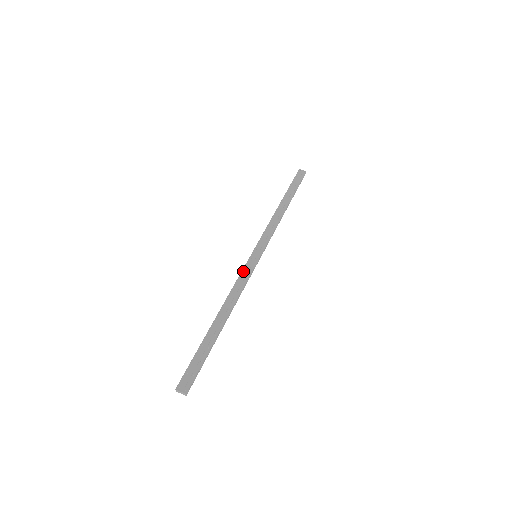
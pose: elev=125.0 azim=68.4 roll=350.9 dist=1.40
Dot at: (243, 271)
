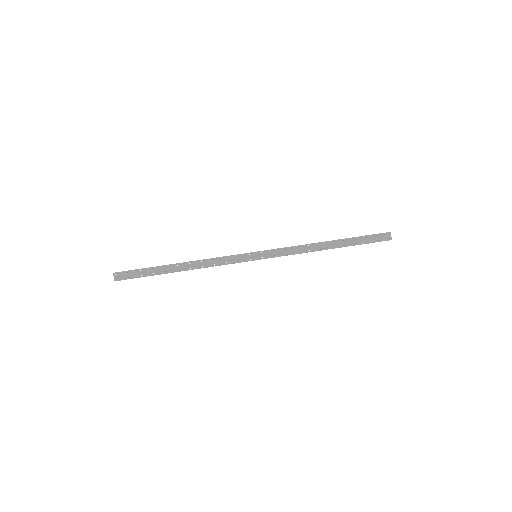
Dot at: (233, 256)
